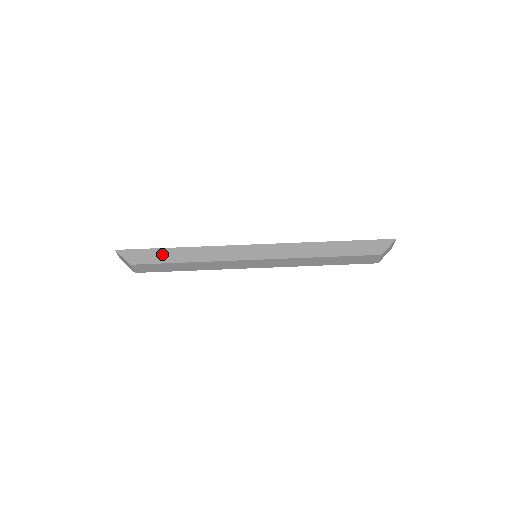
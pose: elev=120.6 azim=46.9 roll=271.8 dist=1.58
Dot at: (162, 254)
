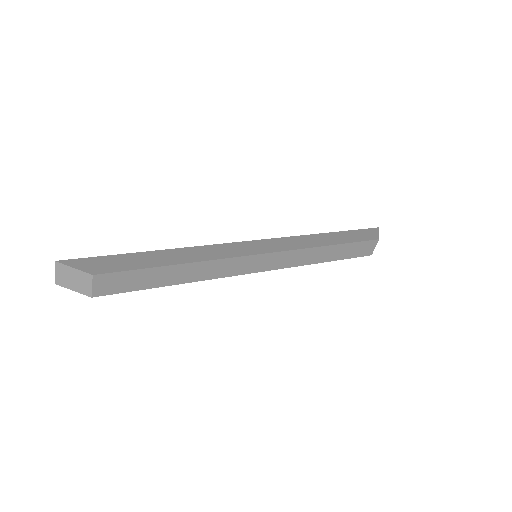
Dot at: (137, 259)
